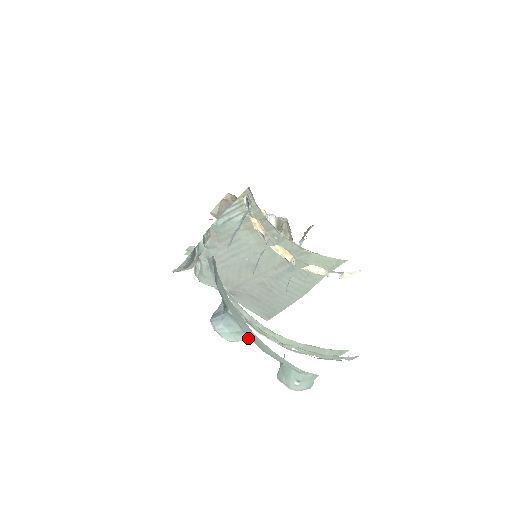
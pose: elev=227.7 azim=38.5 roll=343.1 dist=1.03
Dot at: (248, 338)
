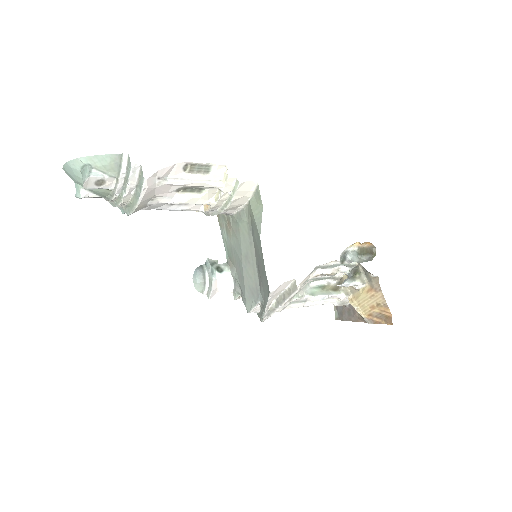
Dot at: (79, 186)
